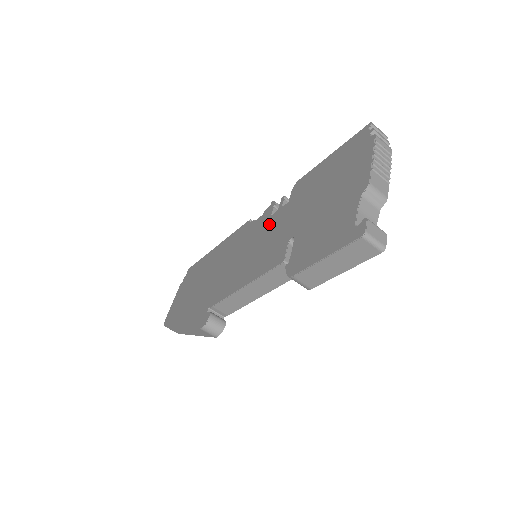
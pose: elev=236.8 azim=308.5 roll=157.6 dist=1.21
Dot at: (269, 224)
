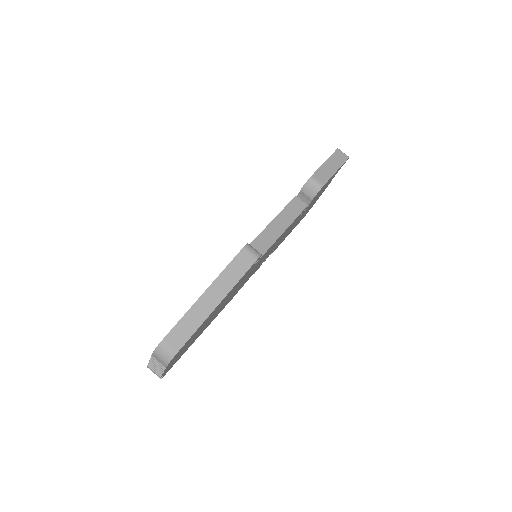
Dot at: occluded
